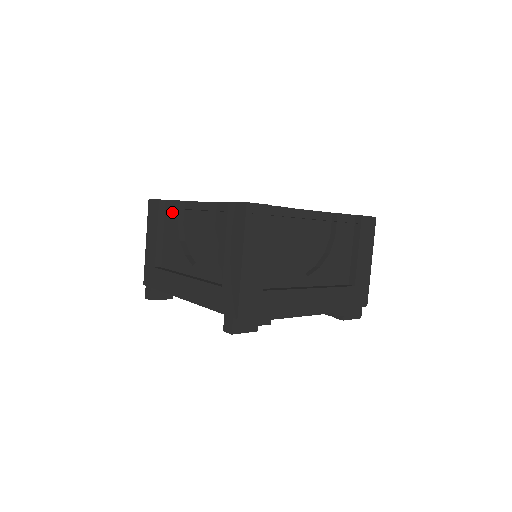
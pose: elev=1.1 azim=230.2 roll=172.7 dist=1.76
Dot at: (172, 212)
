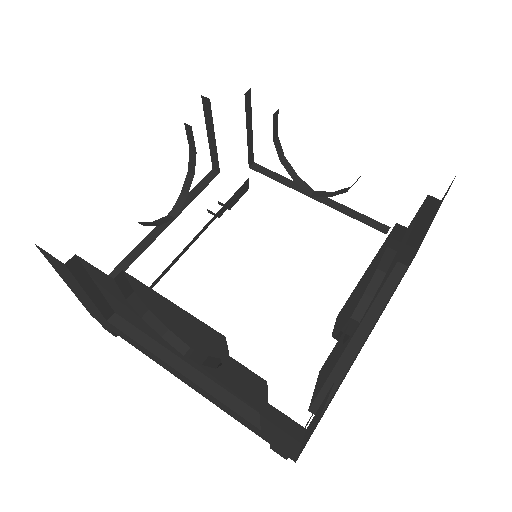
Dot at: (103, 280)
